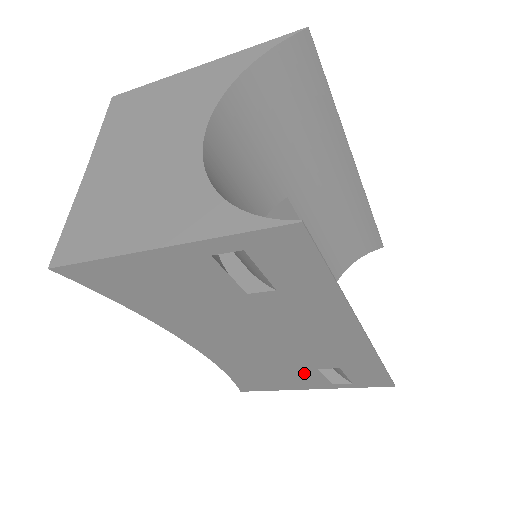
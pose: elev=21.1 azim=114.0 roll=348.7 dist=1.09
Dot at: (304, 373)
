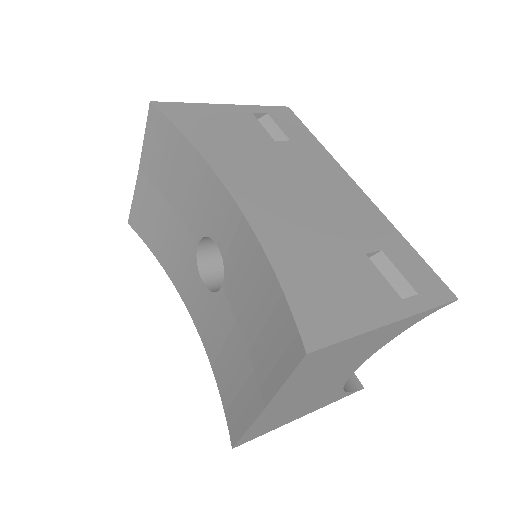
Dot at: occluded
